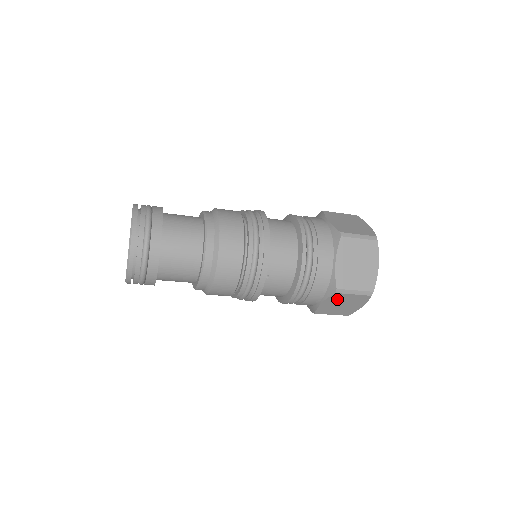
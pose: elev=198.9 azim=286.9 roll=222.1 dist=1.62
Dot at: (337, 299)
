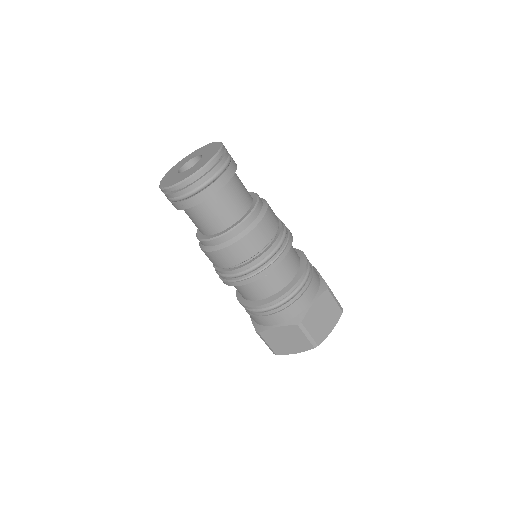
Dot at: (291, 332)
